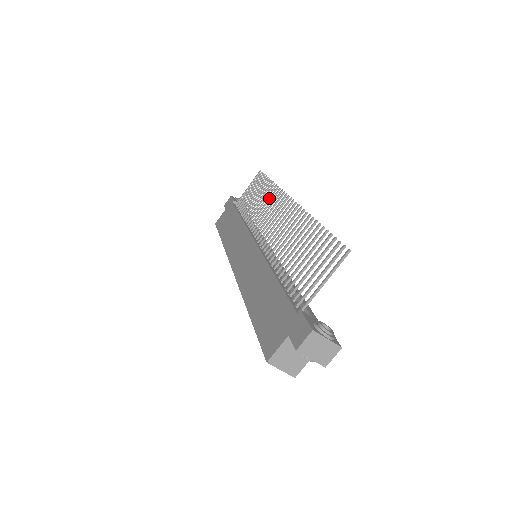
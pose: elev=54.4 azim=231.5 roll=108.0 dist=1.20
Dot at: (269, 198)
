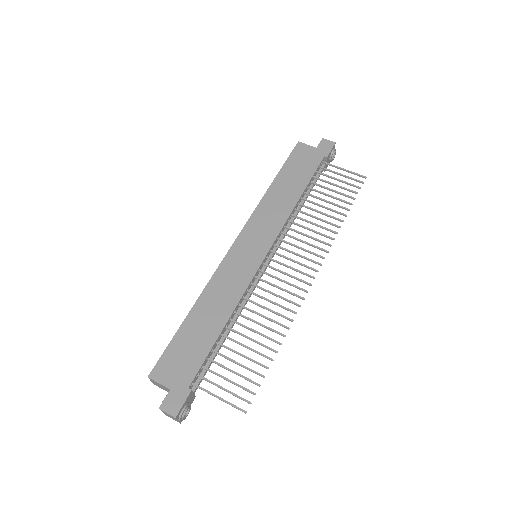
Dot at: (321, 234)
